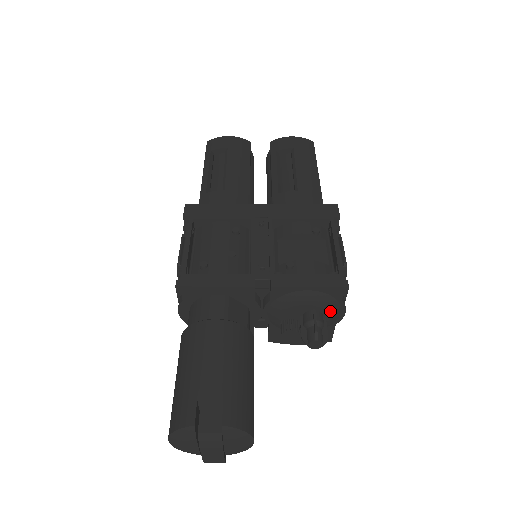
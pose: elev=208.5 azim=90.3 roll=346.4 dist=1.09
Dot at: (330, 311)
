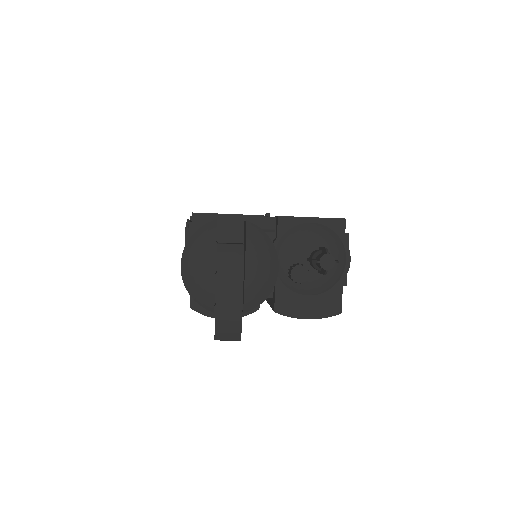
Dot at: (335, 253)
